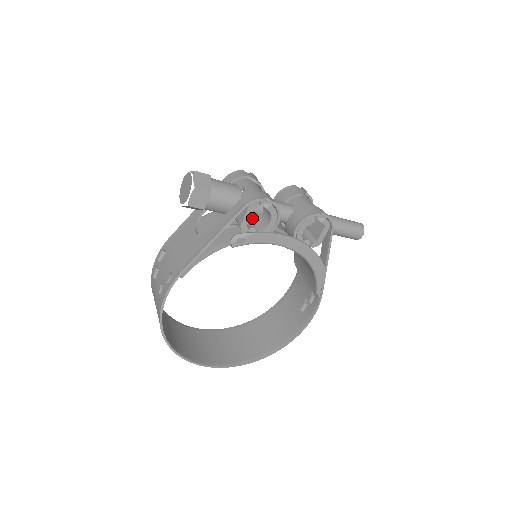
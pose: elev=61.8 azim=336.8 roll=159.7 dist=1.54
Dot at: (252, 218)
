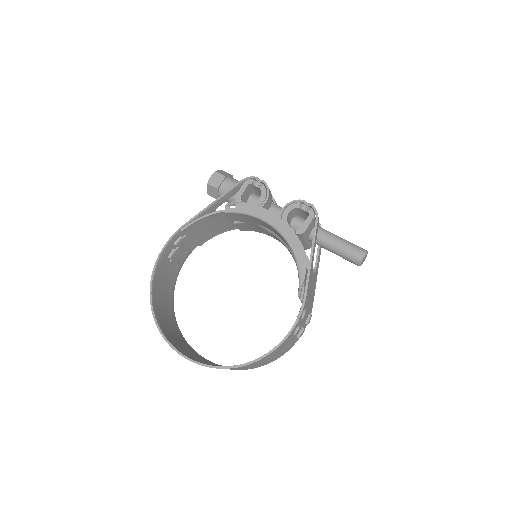
Dot at: occluded
